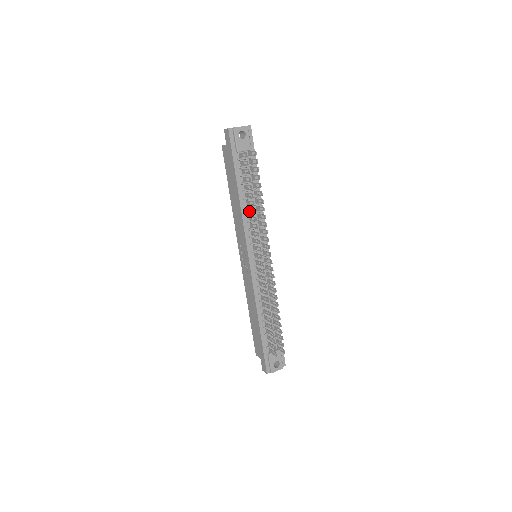
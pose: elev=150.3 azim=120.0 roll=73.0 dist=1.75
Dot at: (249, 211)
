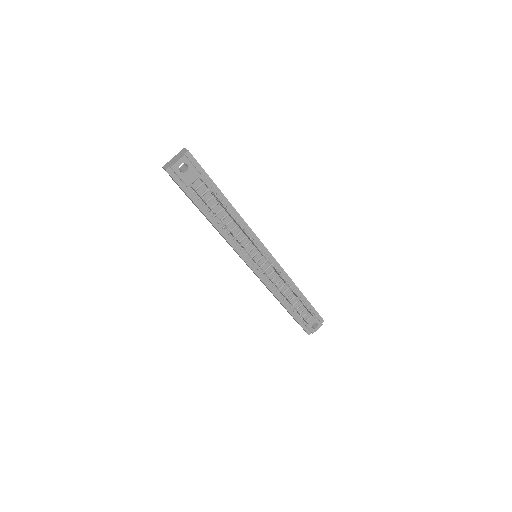
Dot at: (228, 231)
